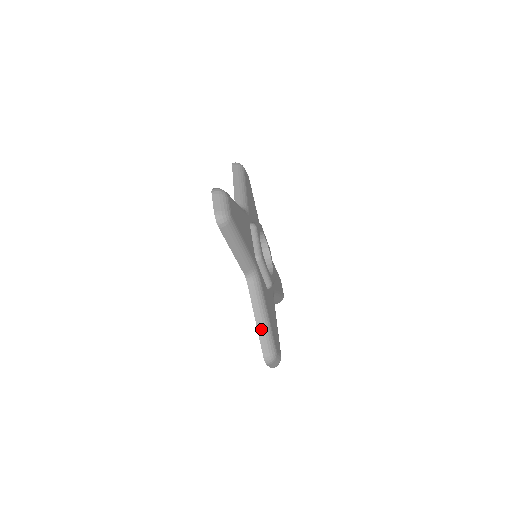
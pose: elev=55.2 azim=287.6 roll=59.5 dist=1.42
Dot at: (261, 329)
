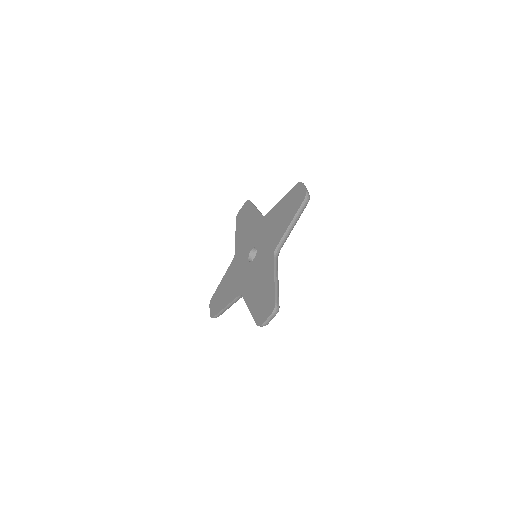
Dot at: (277, 287)
